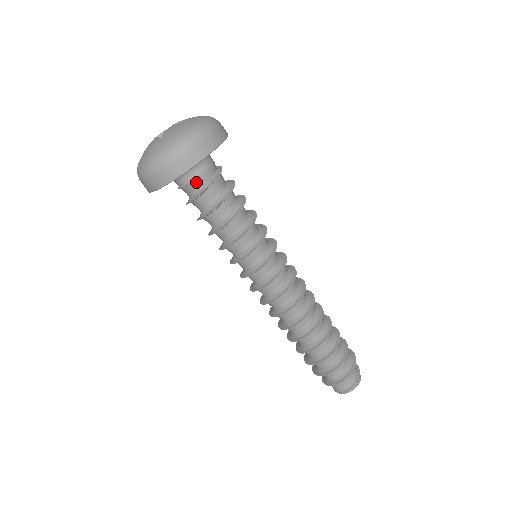
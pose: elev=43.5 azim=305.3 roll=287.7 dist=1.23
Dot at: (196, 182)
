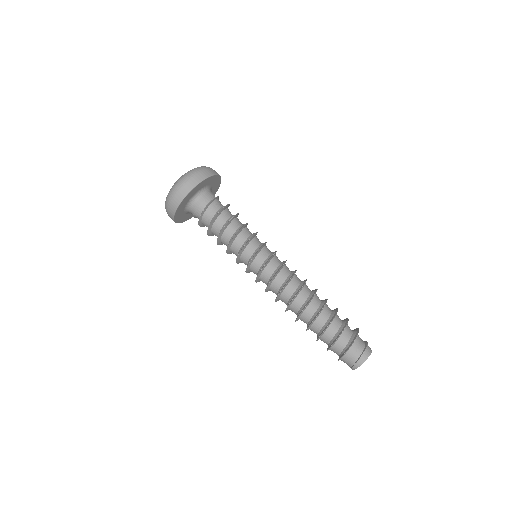
Dot at: (196, 213)
